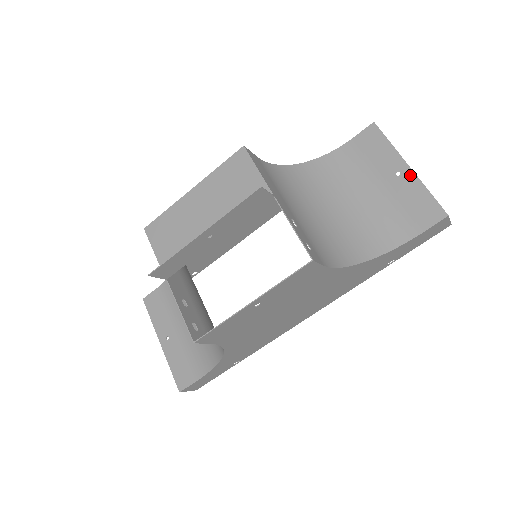
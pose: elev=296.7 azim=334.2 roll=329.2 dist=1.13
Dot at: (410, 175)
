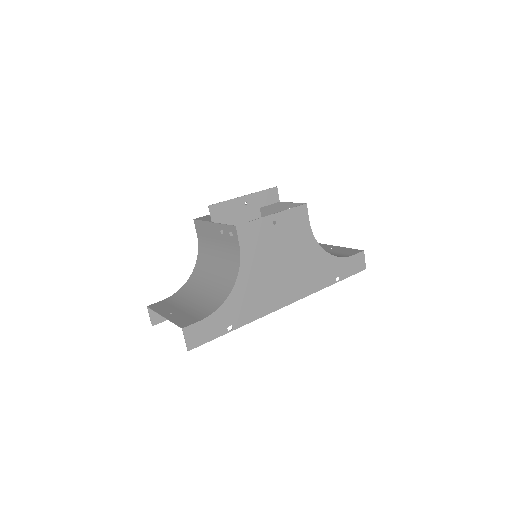
Dot at: (339, 247)
